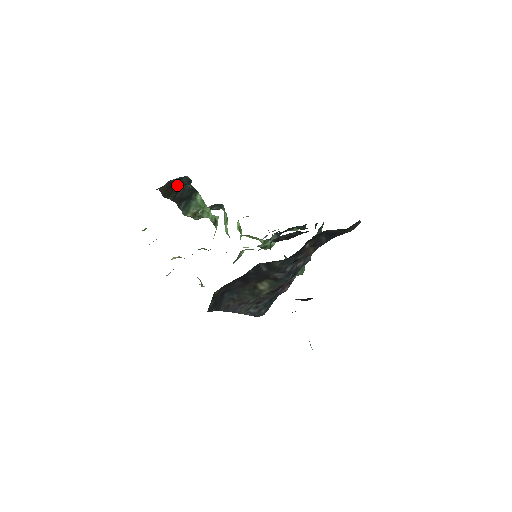
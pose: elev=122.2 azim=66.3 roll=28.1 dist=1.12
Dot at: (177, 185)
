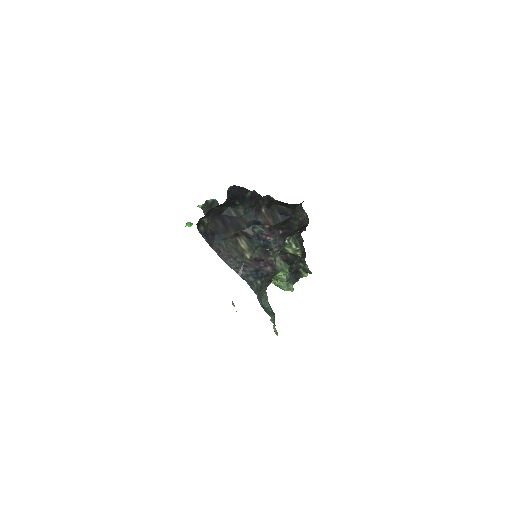
Dot at: occluded
